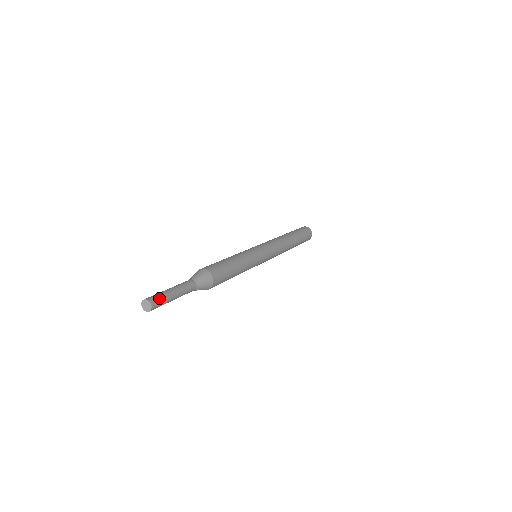
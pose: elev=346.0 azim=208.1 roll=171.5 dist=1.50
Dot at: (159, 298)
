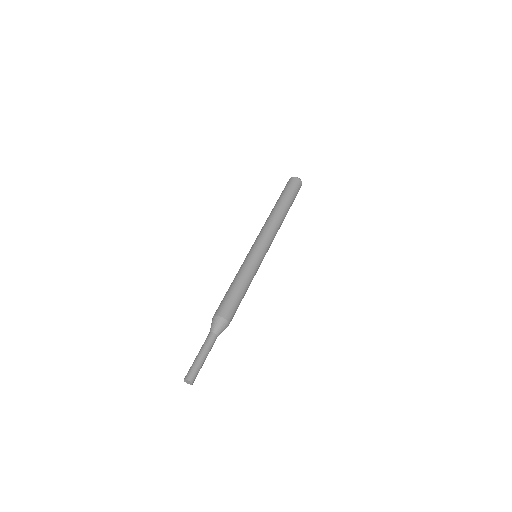
Dot at: (196, 374)
